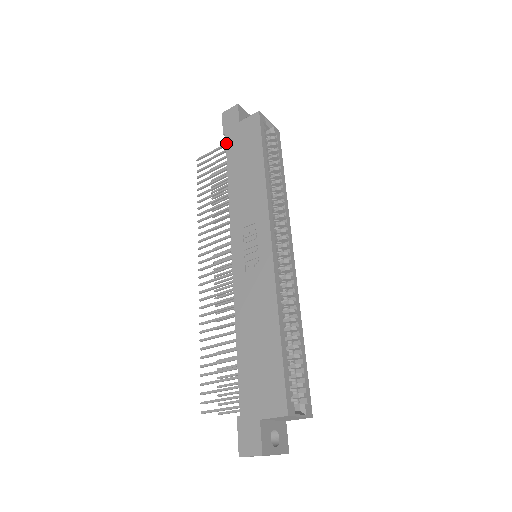
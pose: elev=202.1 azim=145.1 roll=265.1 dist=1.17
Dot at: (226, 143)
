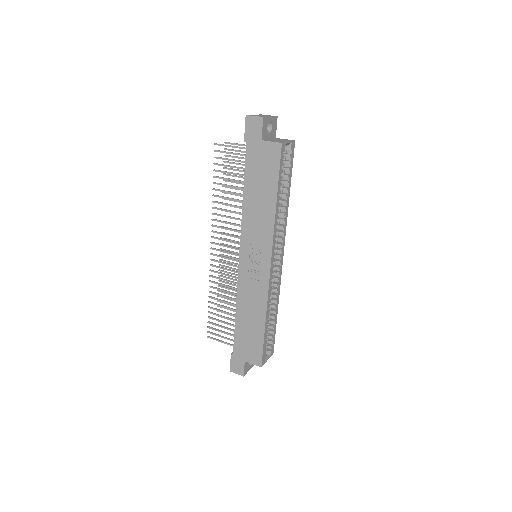
Dot at: (246, 155)
